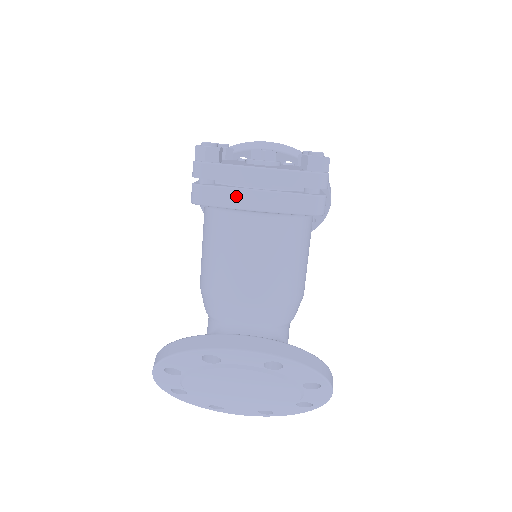
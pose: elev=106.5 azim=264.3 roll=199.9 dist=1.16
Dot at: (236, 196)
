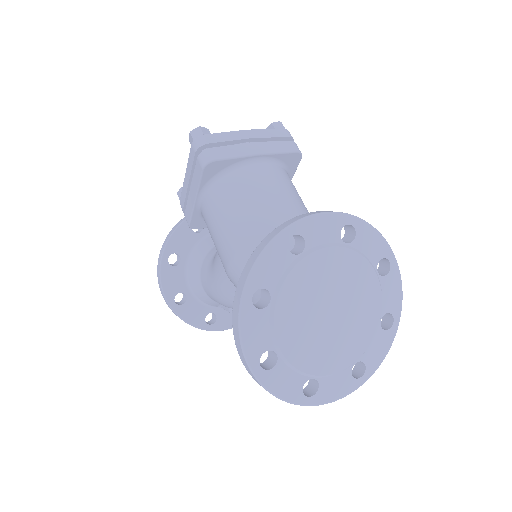
Dot at: (238, 149)
